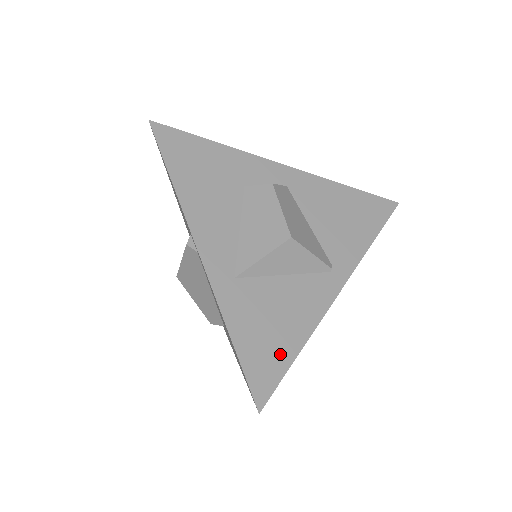
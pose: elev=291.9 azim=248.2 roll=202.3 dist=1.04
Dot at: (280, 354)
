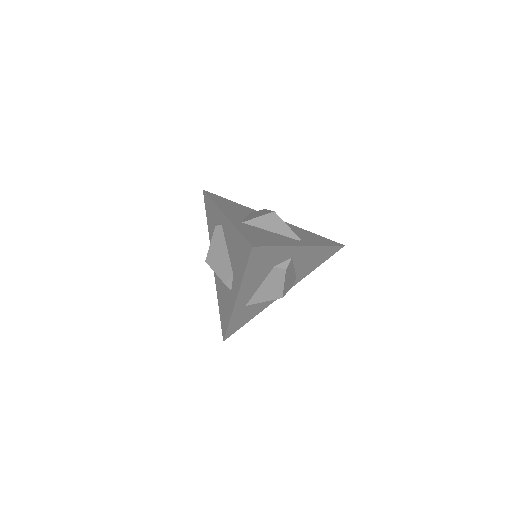
Dot at: (267, 242)
